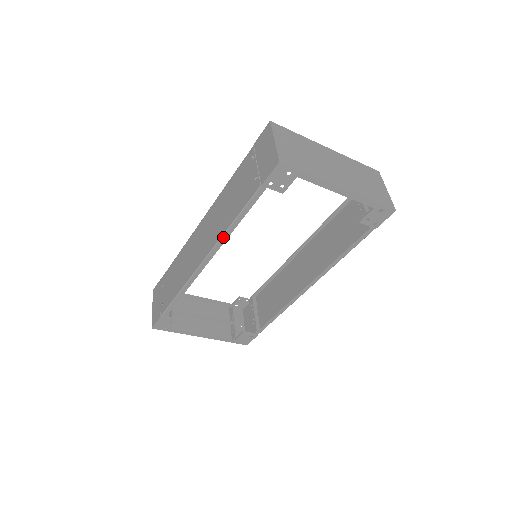
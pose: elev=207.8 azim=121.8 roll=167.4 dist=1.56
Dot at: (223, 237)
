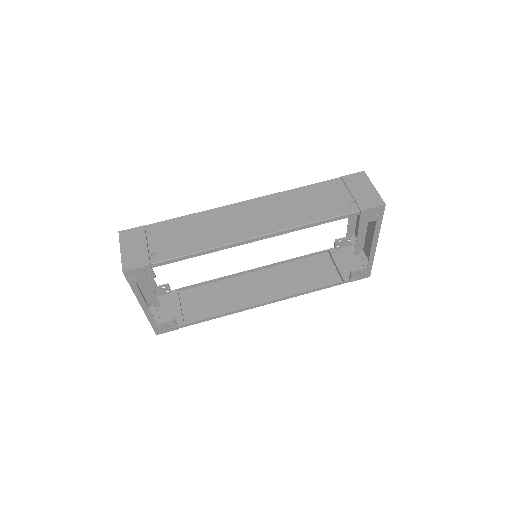
Dot at: (296, 228)
